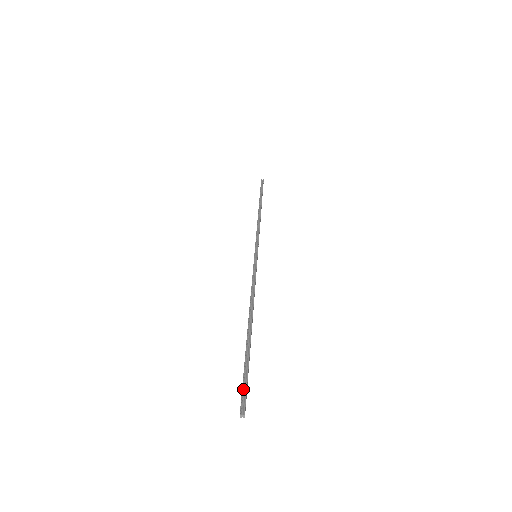
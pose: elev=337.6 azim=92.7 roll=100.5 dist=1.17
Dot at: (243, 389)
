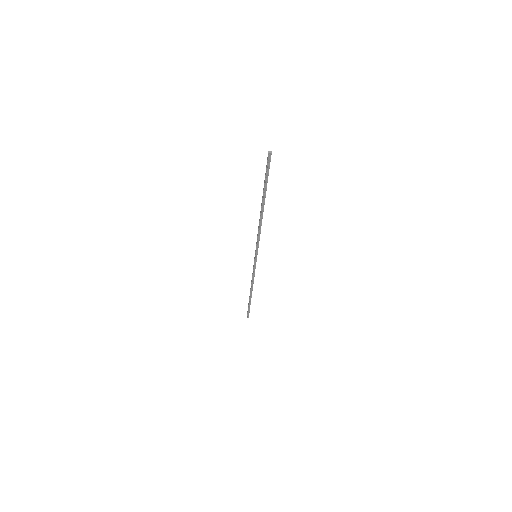
Dot at: (267, 166)
